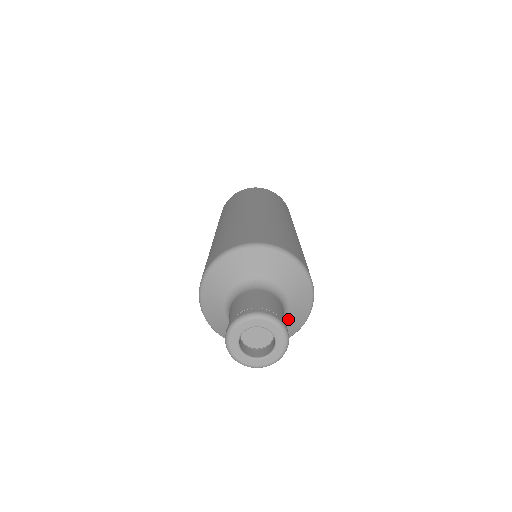
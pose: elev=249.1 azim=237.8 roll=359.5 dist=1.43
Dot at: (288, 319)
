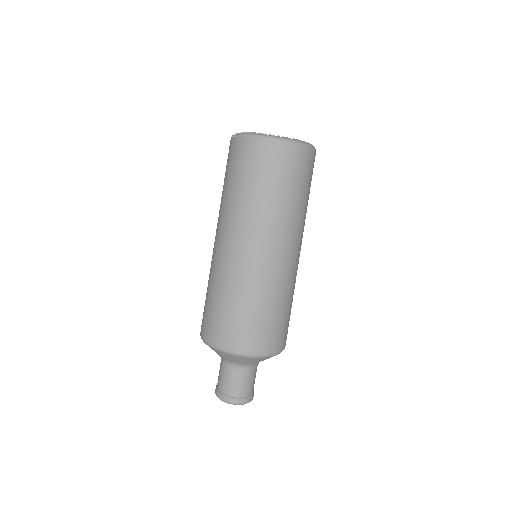
Dot at: occluded
